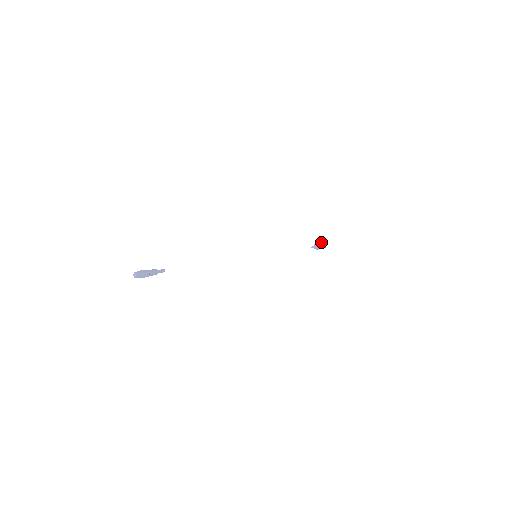
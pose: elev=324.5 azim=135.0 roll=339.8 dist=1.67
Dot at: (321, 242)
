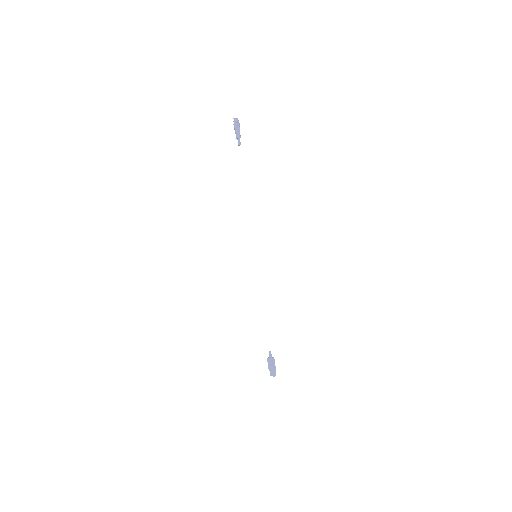
Dot at: occluded
